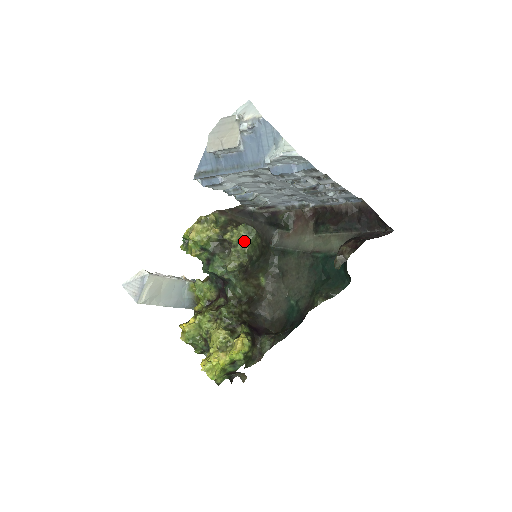
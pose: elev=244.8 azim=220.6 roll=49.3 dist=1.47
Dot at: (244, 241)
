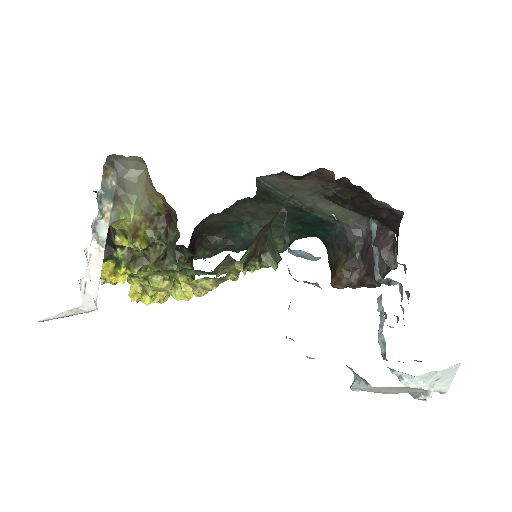
Dot at: occluded
